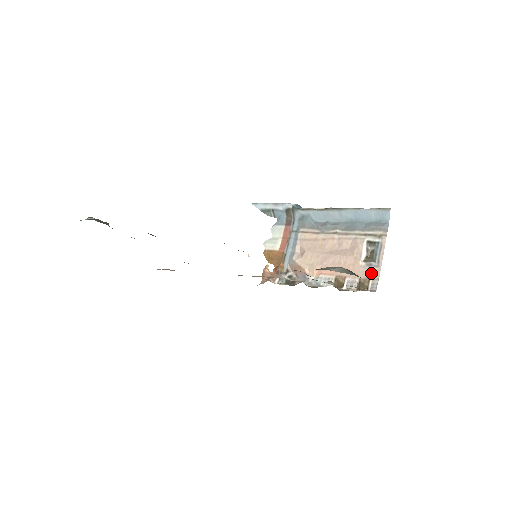
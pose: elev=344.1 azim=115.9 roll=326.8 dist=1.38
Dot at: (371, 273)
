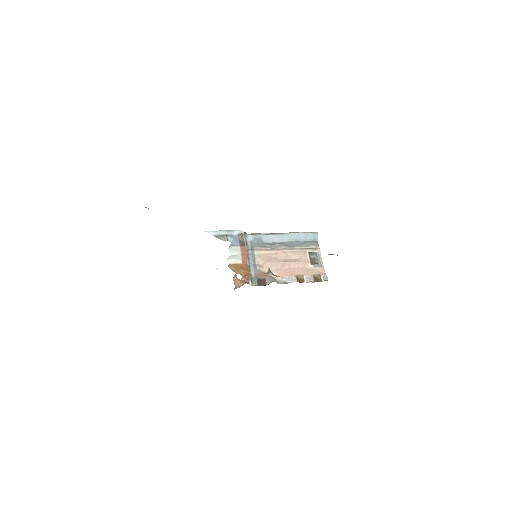
Dot at: (319, 271)
